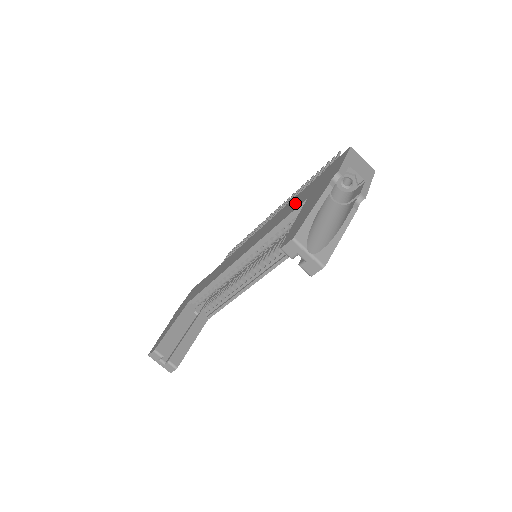
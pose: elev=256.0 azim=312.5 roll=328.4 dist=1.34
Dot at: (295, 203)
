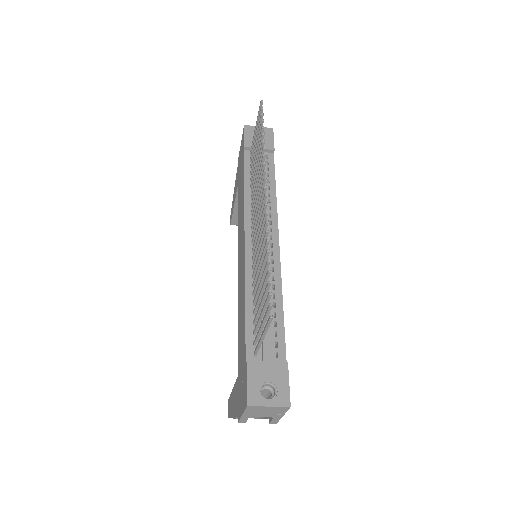
Dot at: (240, 338)
